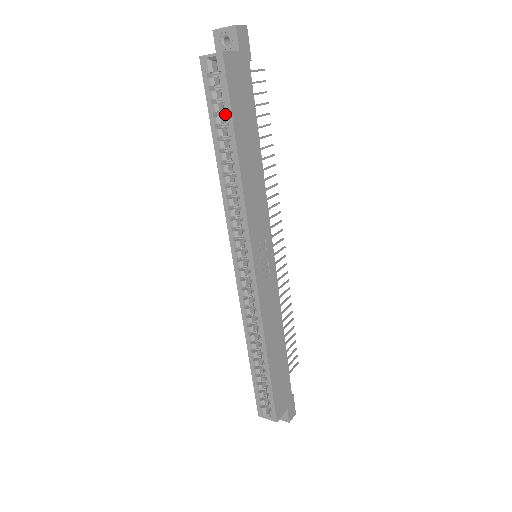
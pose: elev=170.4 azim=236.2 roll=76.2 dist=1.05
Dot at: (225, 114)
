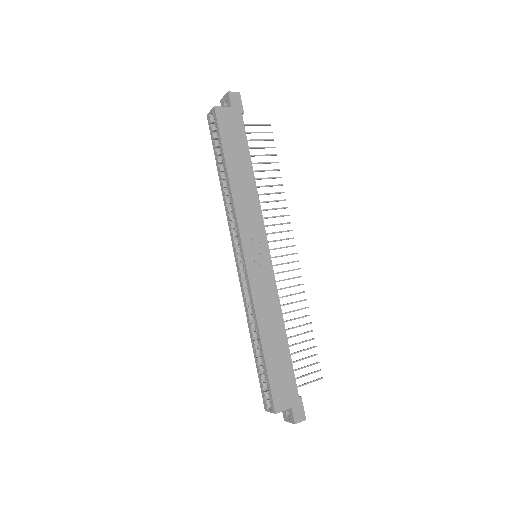
Dot at: occluded
